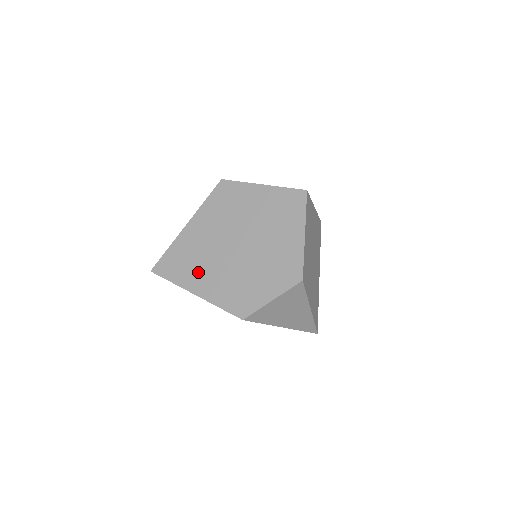
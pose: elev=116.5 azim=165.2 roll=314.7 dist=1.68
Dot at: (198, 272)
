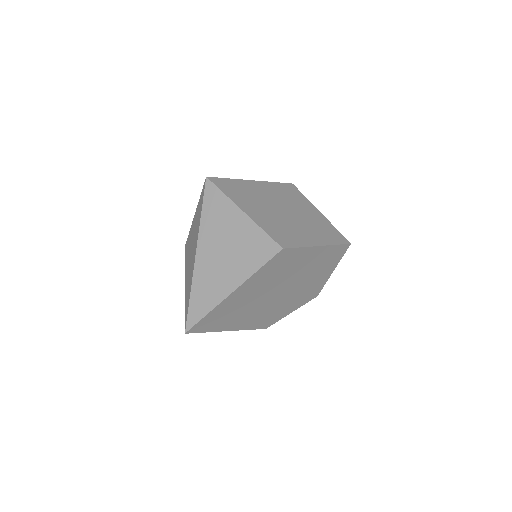
Dot at: (237, 318)
